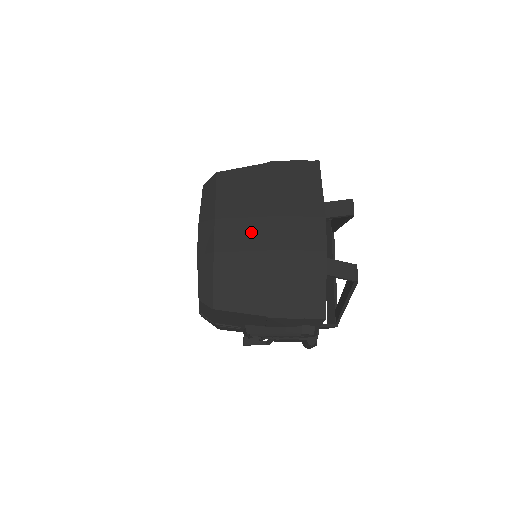
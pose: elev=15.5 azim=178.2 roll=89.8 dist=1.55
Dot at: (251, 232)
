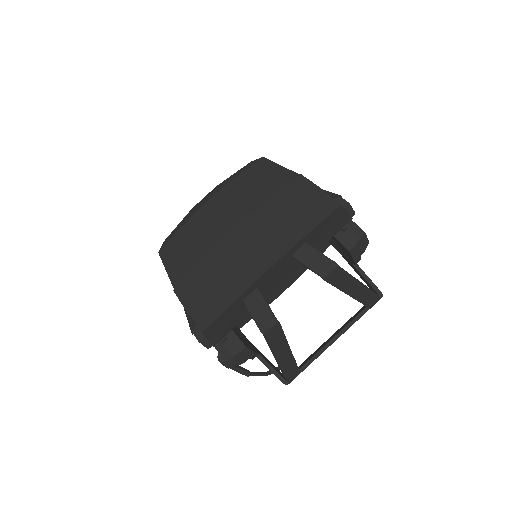
Dot at: (227, 218)
